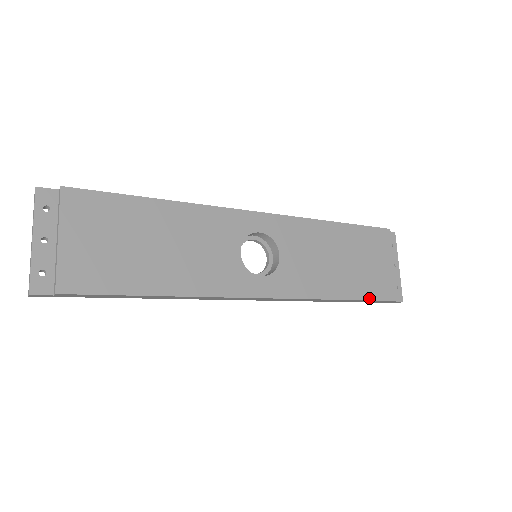
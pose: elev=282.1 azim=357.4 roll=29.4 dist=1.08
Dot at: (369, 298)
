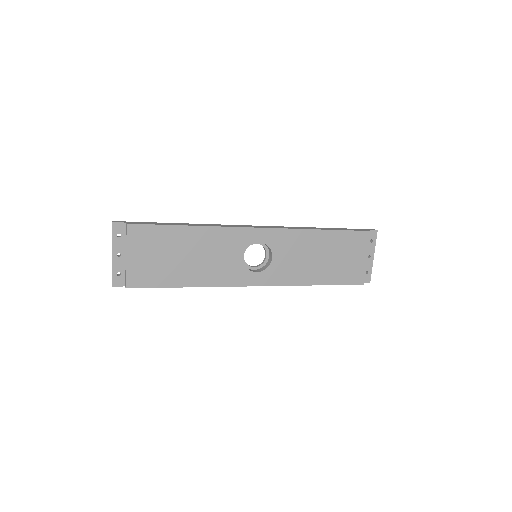
Dot at: (339, 283)
